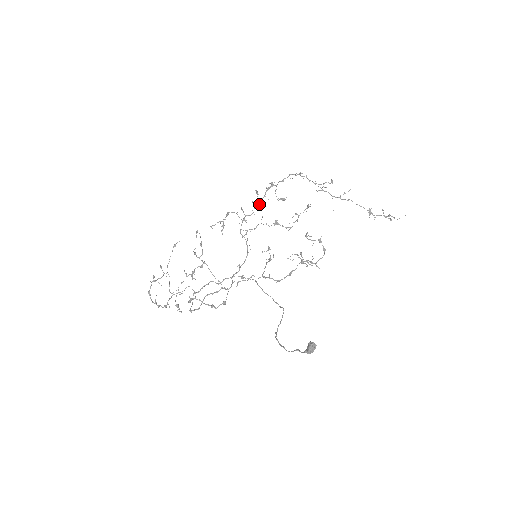
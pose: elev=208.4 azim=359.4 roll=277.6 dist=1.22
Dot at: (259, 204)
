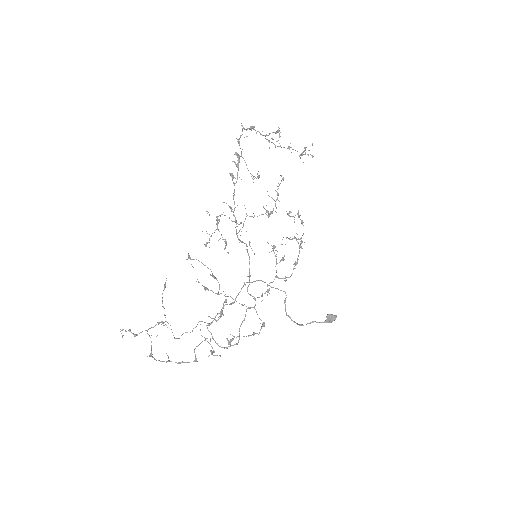
Dot at: (234, 189)
